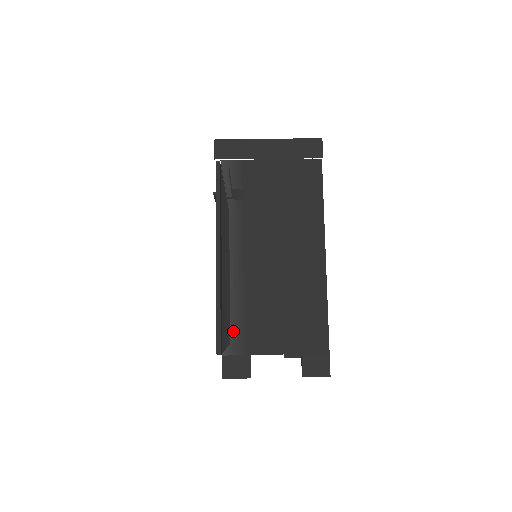
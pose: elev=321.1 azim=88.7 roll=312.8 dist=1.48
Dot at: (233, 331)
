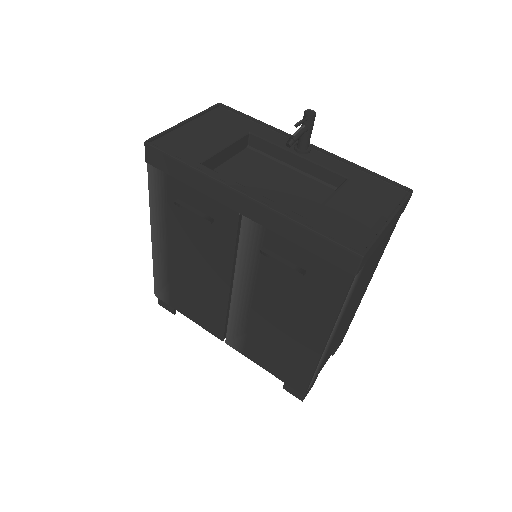
Dot at: occluded
